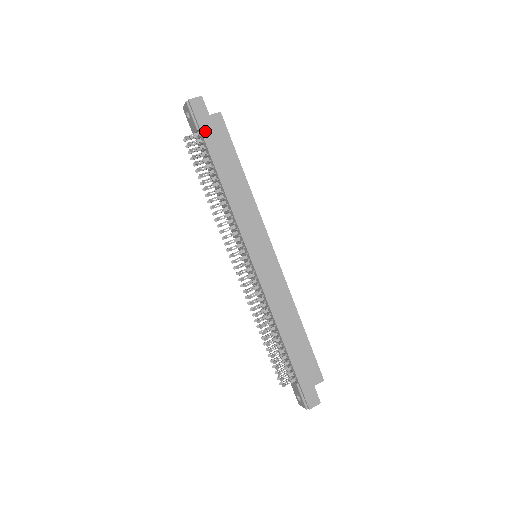
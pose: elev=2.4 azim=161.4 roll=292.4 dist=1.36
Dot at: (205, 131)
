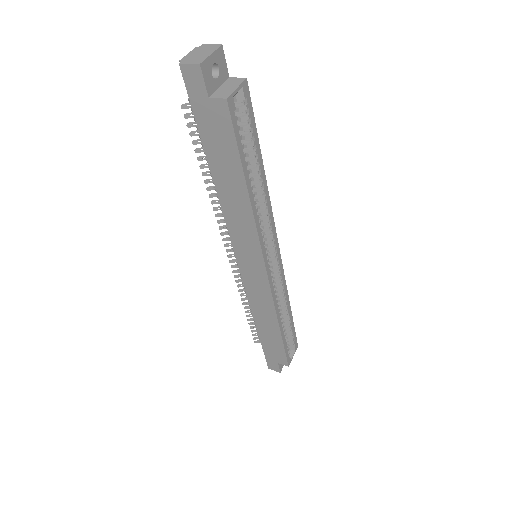
Dot at: (200, 117)
